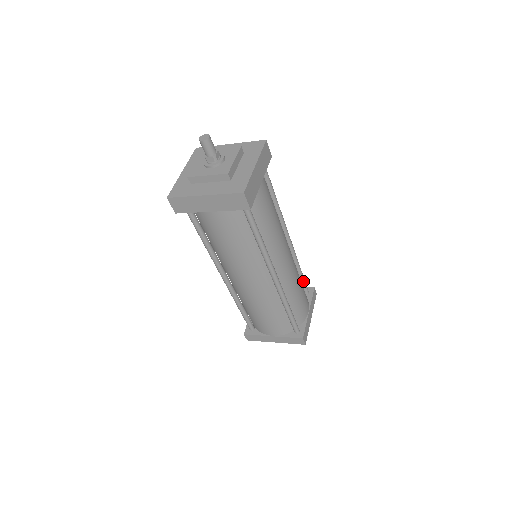
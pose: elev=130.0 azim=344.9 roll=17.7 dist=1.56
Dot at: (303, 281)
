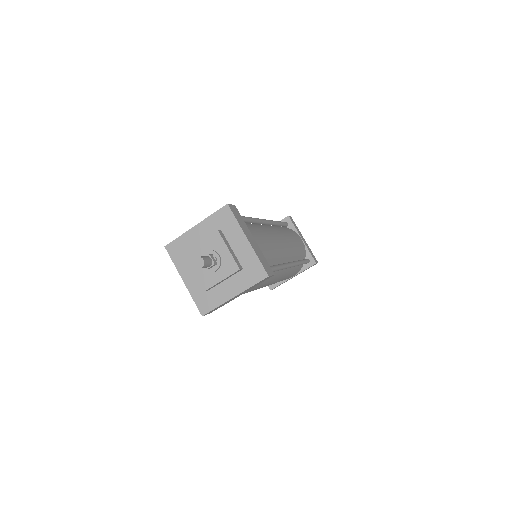
Dot at: (283, 225)
